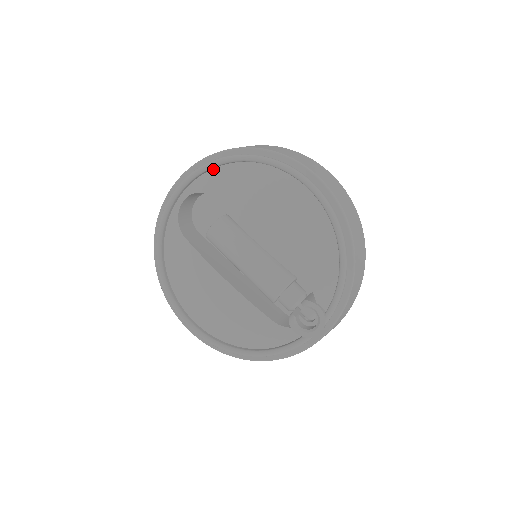
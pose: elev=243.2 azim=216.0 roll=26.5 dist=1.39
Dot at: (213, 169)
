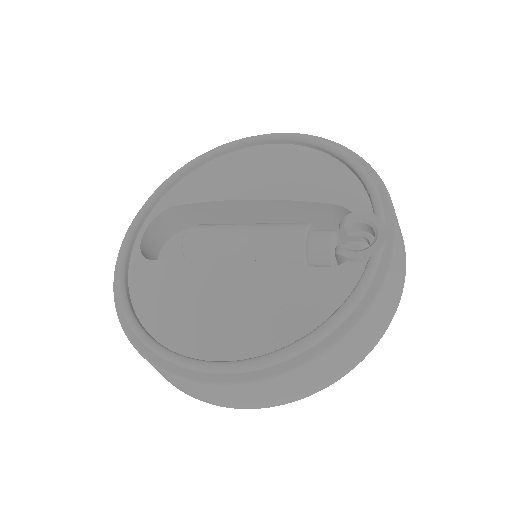
Dot at: (168, 191)
